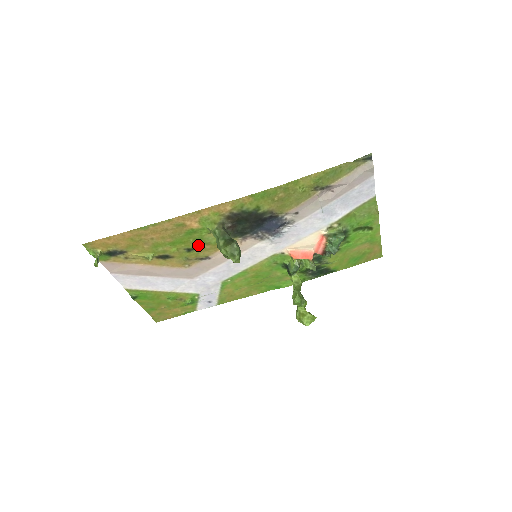
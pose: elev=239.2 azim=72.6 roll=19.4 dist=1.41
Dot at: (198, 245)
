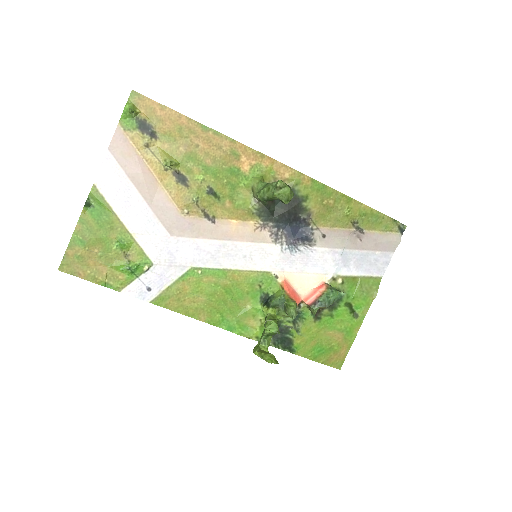
Dot at: (223, 194)
